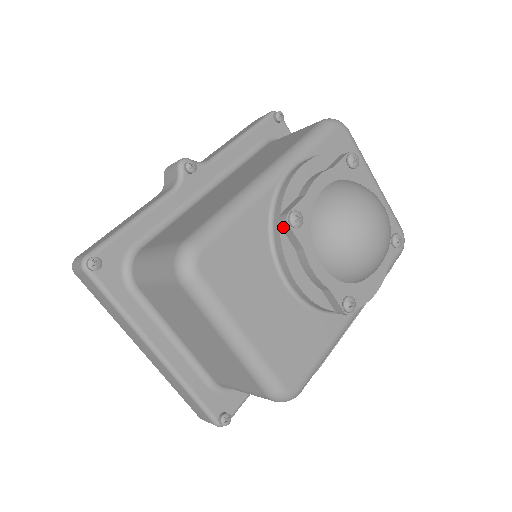
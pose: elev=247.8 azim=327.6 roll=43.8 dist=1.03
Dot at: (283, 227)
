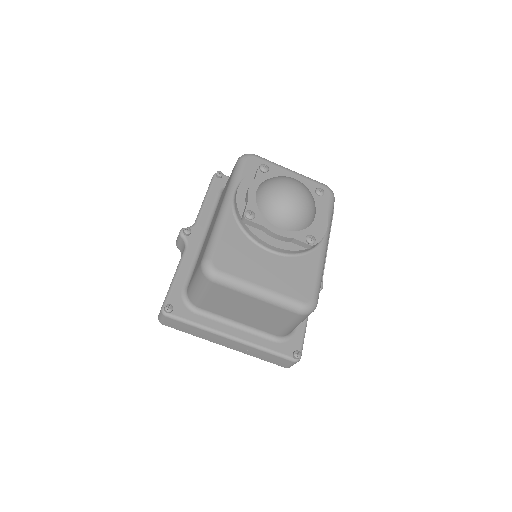
Dot at: (247, 223)
